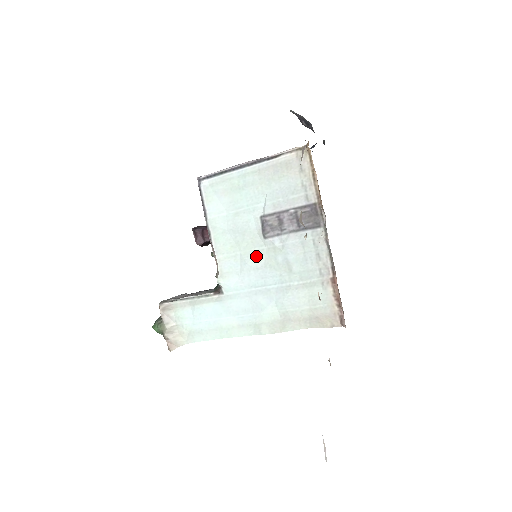
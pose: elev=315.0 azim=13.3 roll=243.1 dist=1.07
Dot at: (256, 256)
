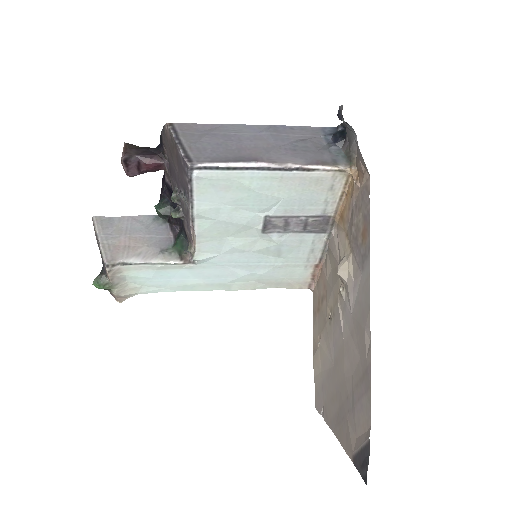
Dot at: (246, 243)
